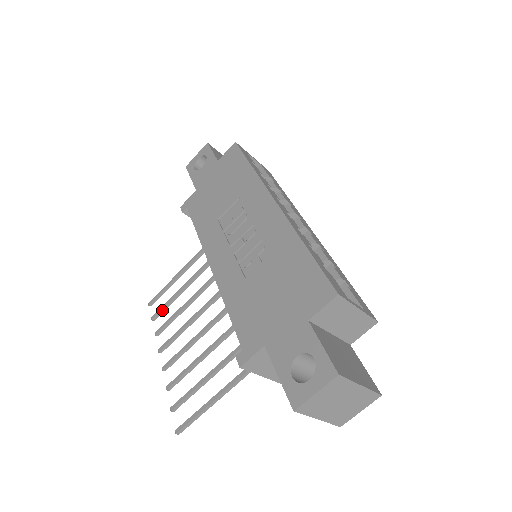
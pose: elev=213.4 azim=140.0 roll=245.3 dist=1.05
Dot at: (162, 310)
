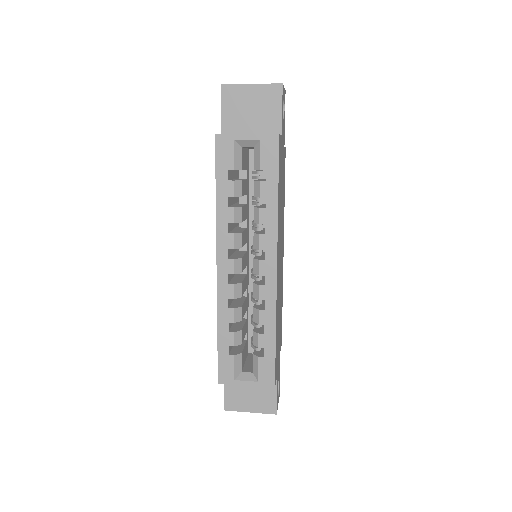
Dot at: occluded
